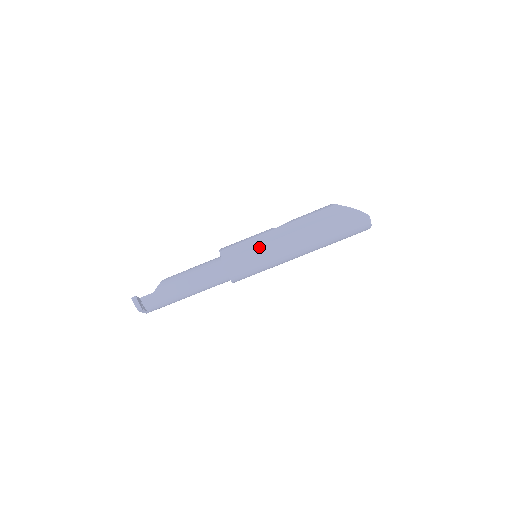
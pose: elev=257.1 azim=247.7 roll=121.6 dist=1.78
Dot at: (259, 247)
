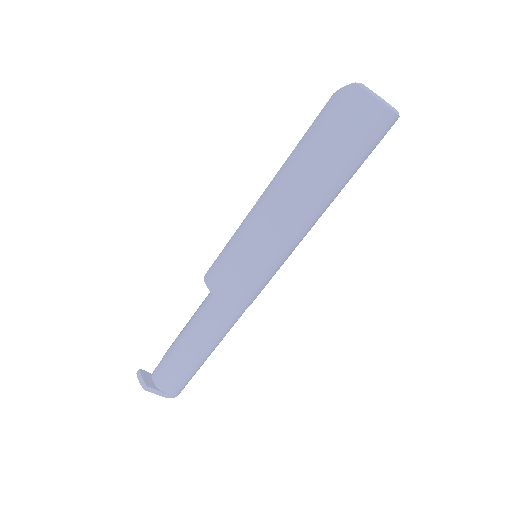
Dot at: (236, 232)
